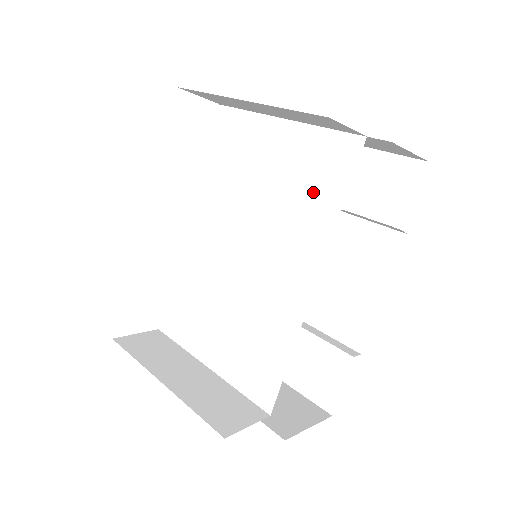
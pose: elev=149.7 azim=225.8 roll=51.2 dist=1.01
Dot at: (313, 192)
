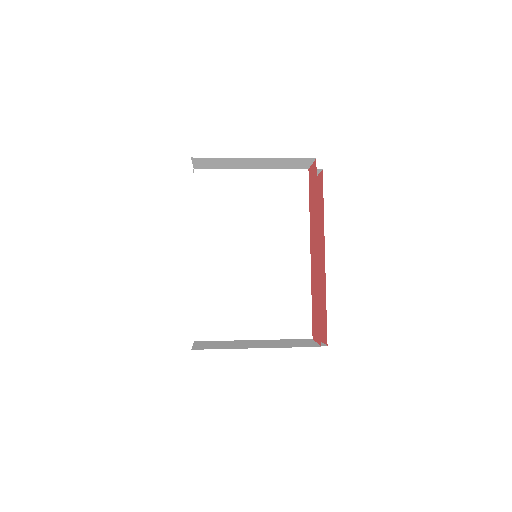
Dot at: (288, 204)
